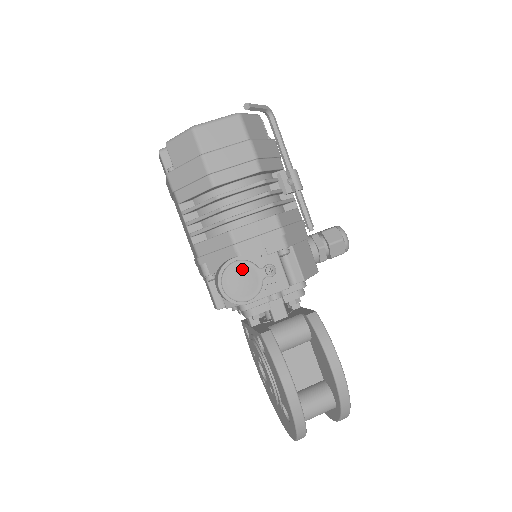
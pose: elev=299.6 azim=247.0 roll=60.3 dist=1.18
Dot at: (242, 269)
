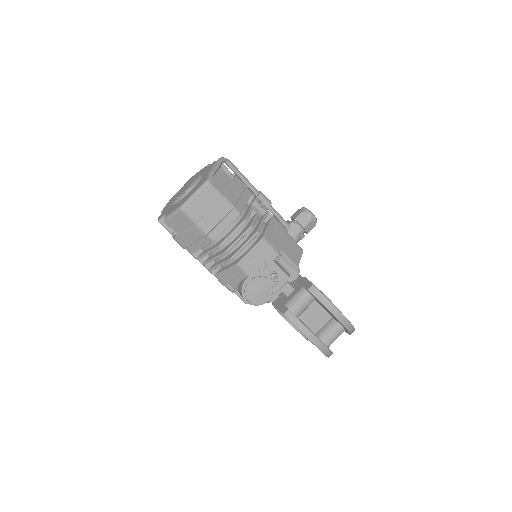
Dot at: (256, 284)
